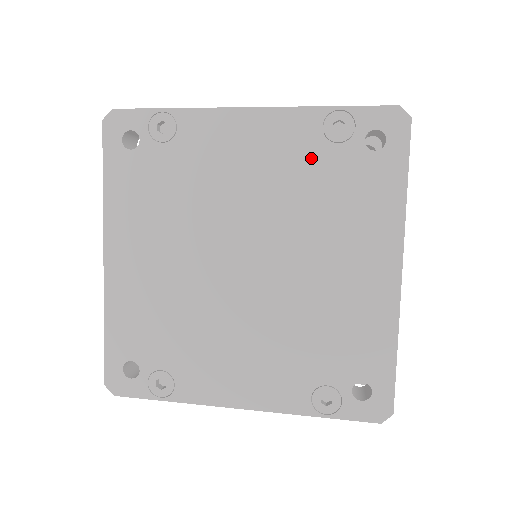
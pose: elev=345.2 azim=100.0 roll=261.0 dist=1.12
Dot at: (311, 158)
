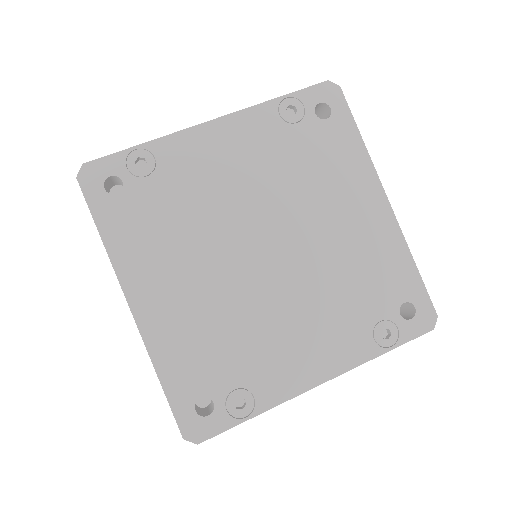
Dot at: (282, 142)
